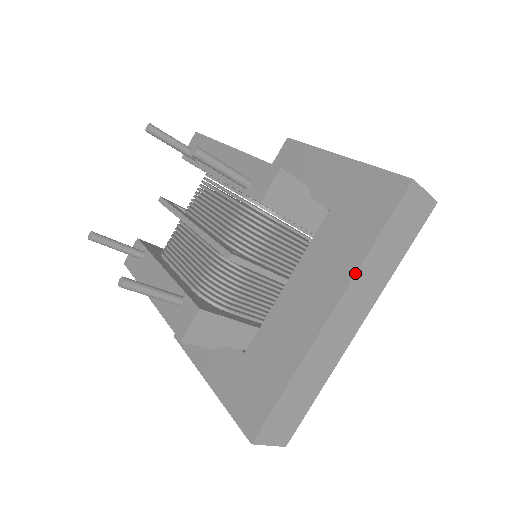
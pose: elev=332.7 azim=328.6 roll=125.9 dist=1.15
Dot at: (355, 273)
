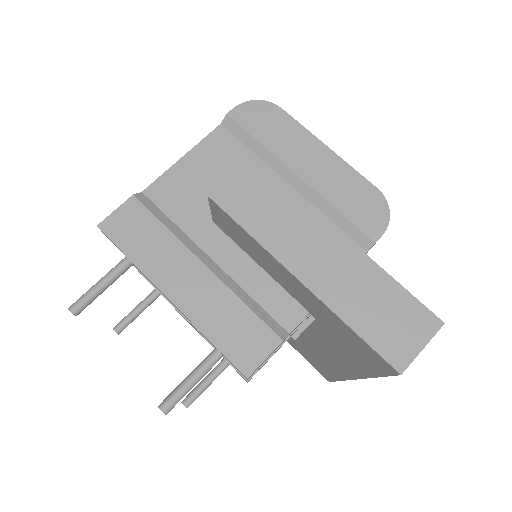
Dot at: occluded
